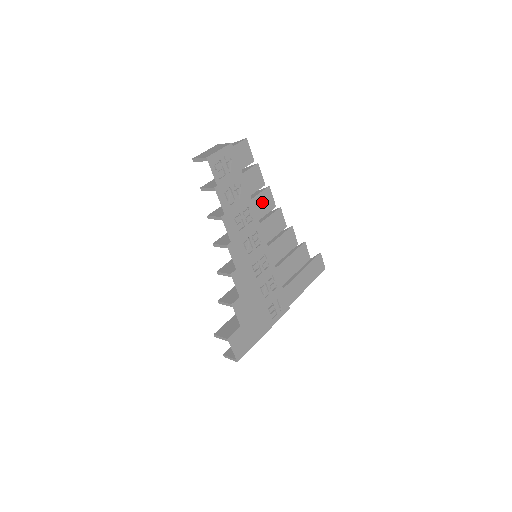
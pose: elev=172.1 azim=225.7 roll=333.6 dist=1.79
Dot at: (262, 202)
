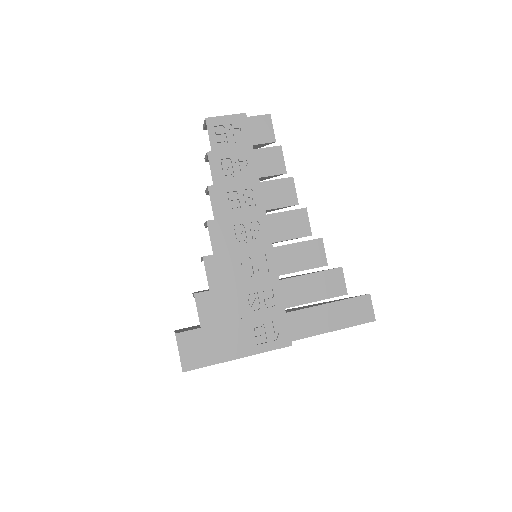
Dot at: (276, 191)
